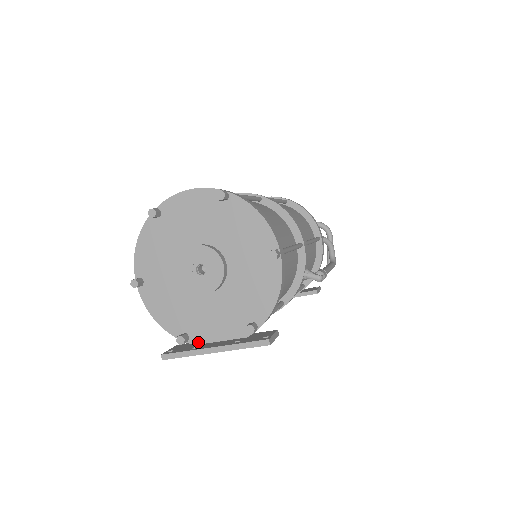
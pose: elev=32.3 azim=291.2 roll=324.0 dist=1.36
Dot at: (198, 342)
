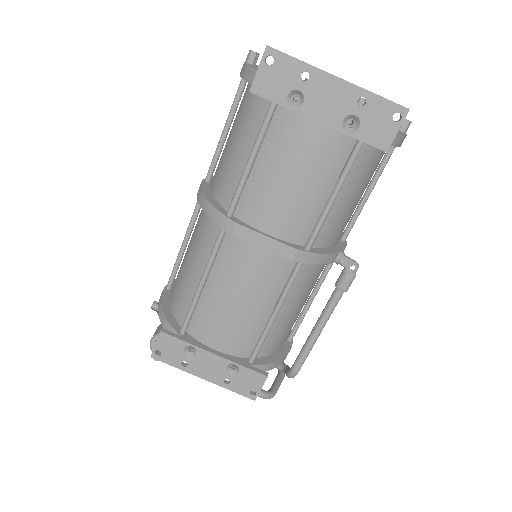
Dot at: (298, 90)
